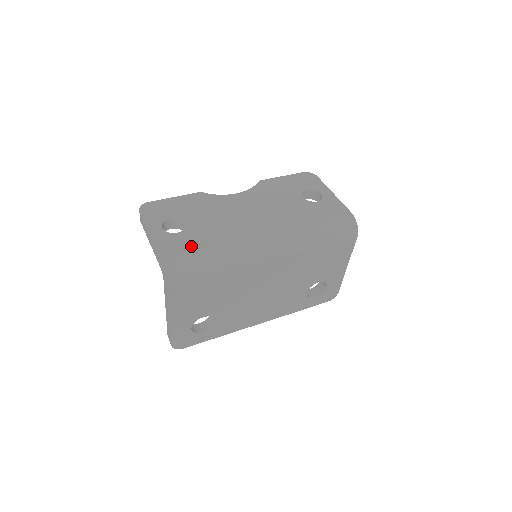
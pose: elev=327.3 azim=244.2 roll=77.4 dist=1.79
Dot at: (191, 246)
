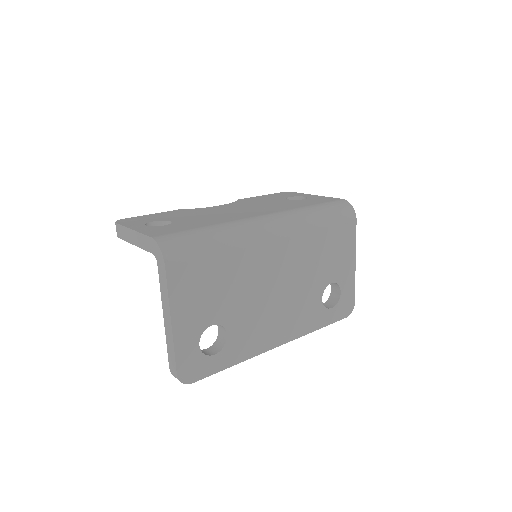
Dot at: (184, 228)
